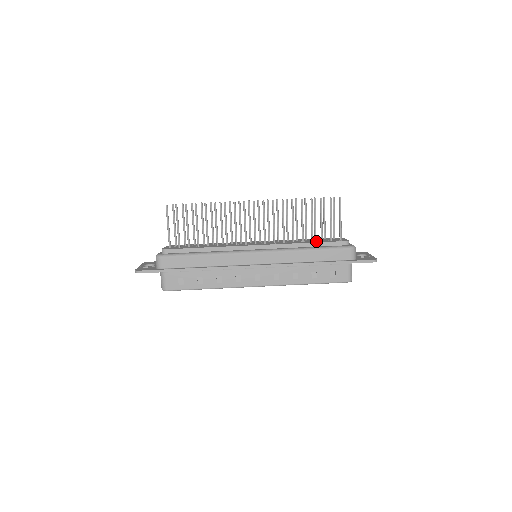
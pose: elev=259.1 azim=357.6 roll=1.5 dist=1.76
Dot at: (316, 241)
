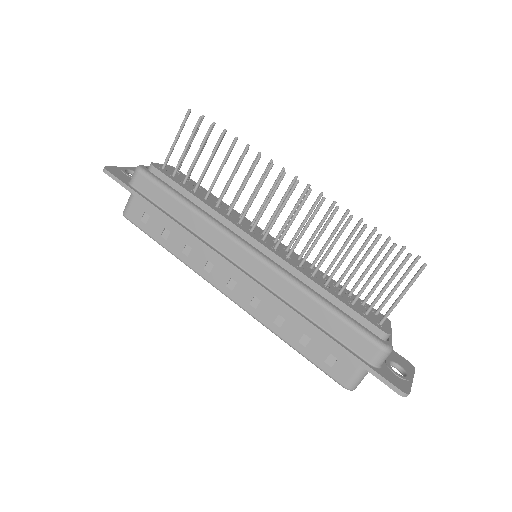
Dot at: (344, 298)
